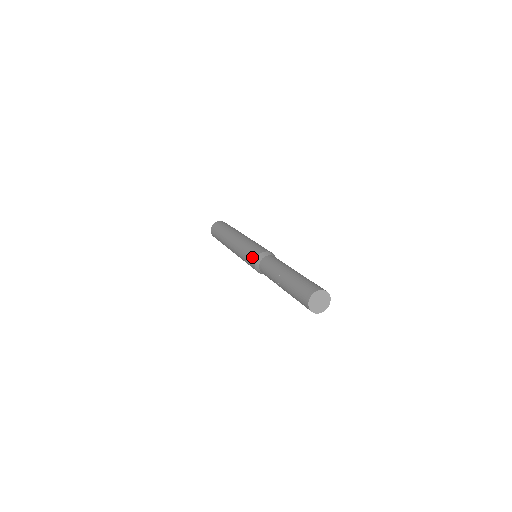
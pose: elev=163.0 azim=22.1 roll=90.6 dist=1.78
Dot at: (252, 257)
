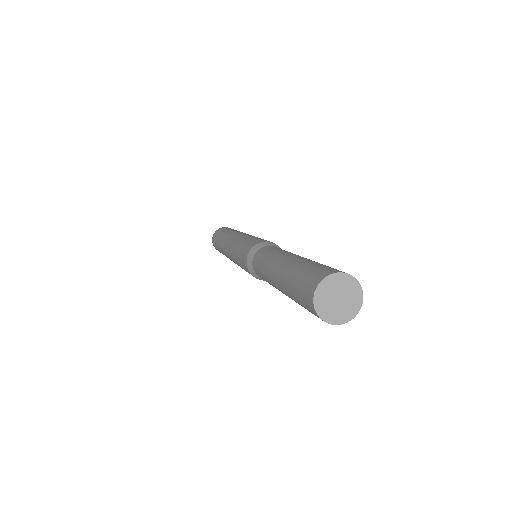
Dot at: (245, 269)
